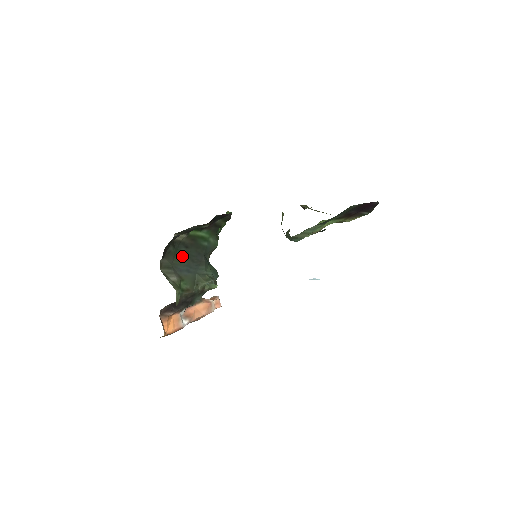
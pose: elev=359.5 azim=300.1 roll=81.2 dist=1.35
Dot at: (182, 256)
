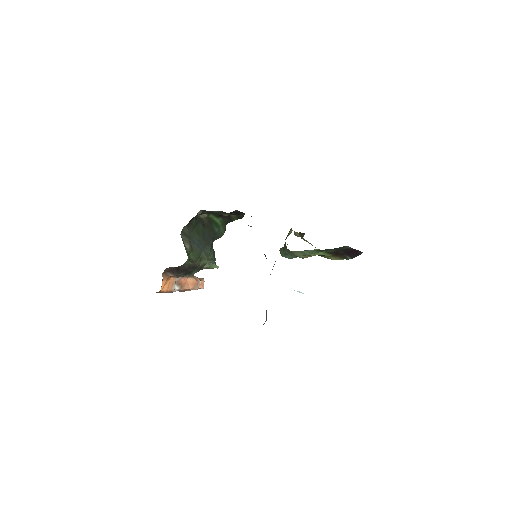
Dot at: (198, 231)
